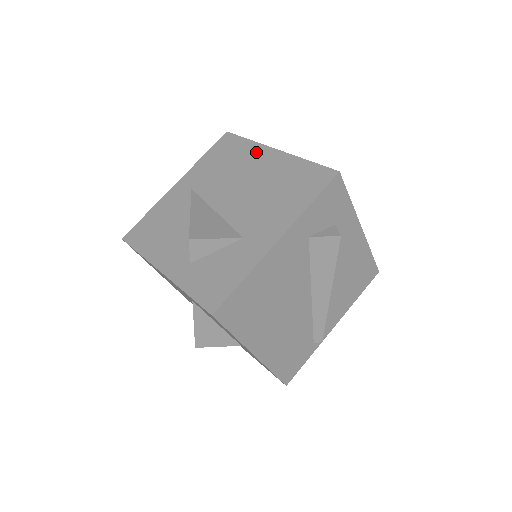
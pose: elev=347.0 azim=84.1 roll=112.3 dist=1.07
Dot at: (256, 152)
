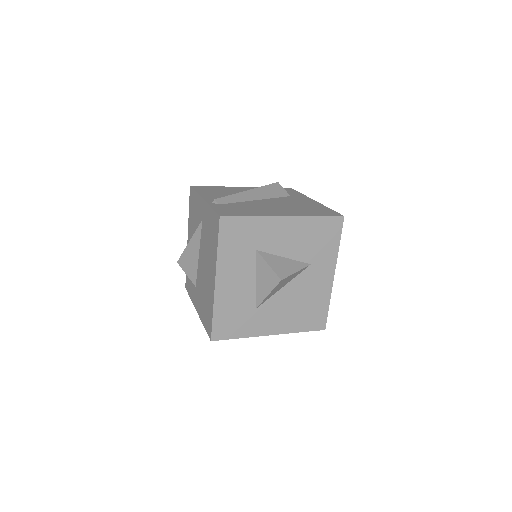
Dot at: (213, 264)
